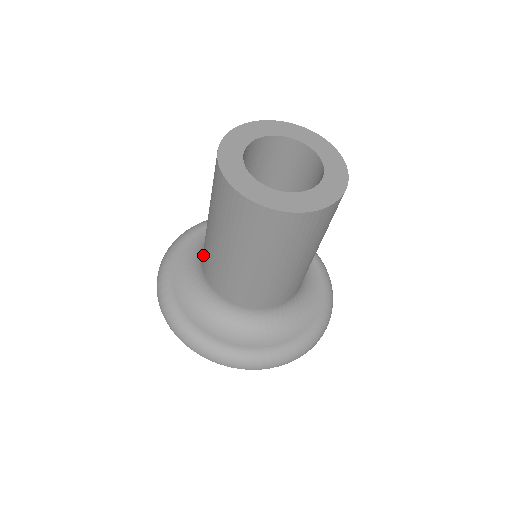
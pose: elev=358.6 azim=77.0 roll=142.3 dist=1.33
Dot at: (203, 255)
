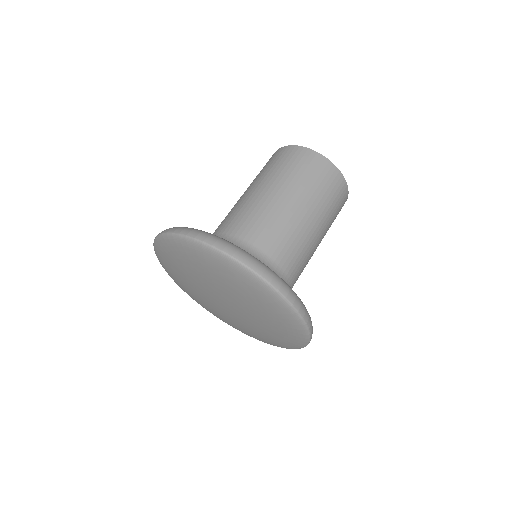
Dot at: (233, 223)
